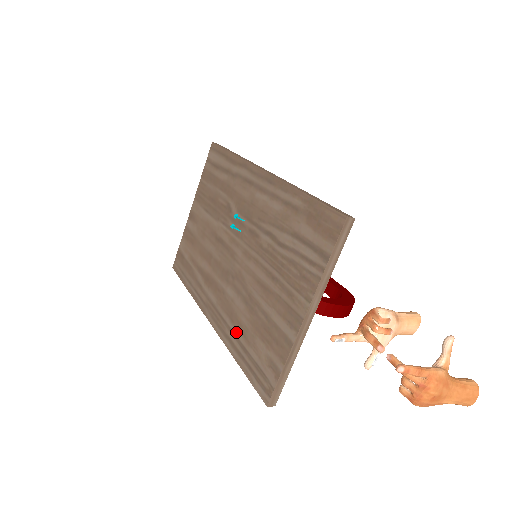
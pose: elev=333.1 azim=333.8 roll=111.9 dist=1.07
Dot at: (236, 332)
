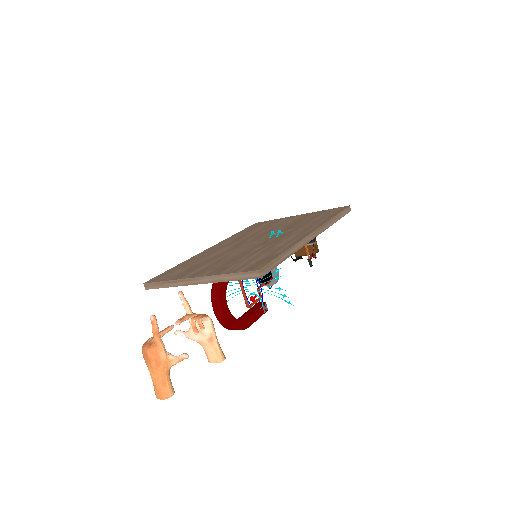
Dot at: (197, 259)
